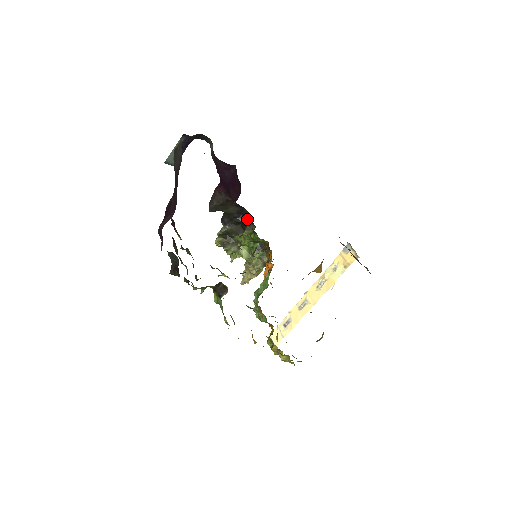
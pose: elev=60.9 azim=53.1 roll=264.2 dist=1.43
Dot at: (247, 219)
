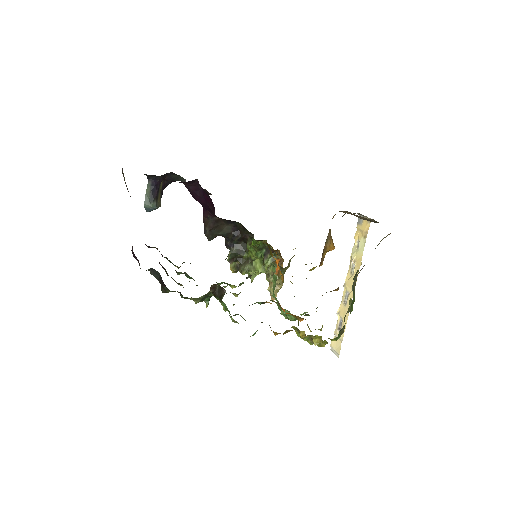
Dot at: (244, 232)
